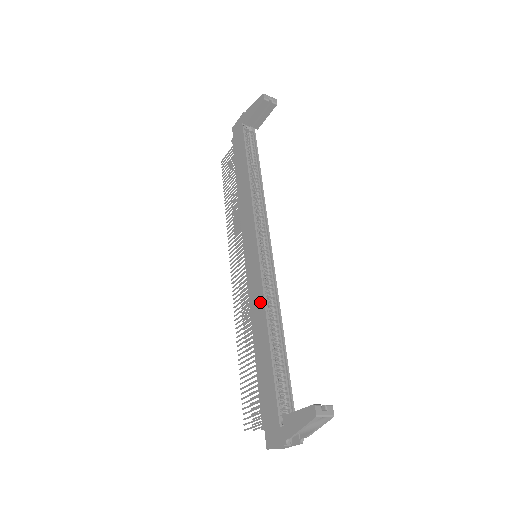
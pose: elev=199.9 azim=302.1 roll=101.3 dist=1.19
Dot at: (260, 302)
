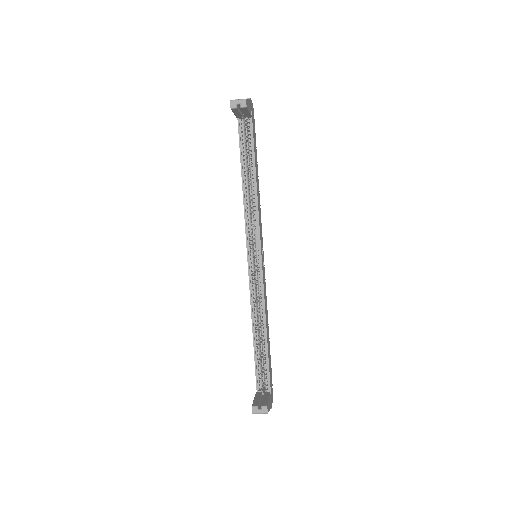
Dot at: (251, 304)
